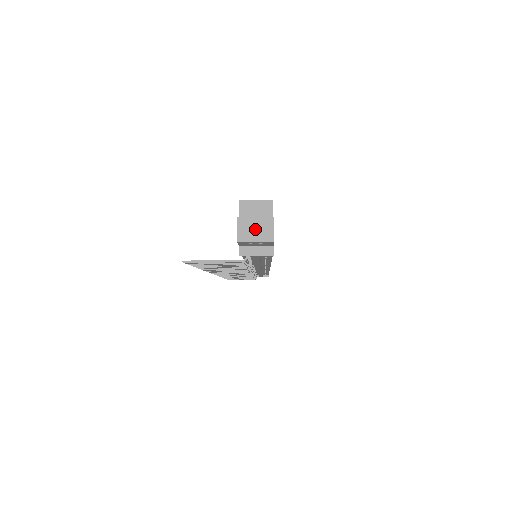
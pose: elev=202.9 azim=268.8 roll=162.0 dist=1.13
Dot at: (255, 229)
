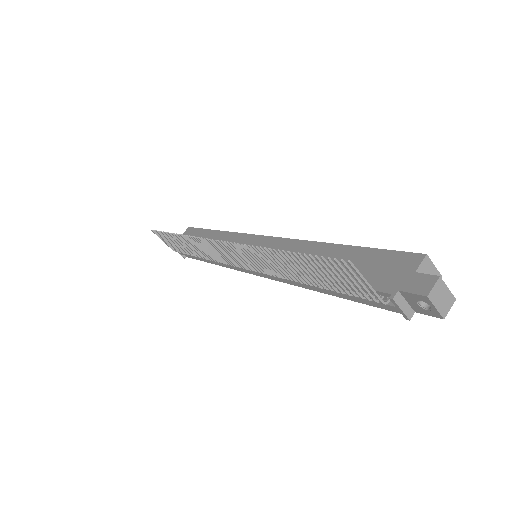
Dot at: (442, 297)
